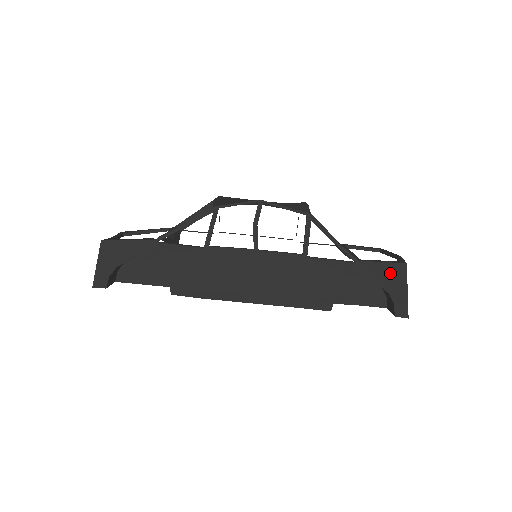
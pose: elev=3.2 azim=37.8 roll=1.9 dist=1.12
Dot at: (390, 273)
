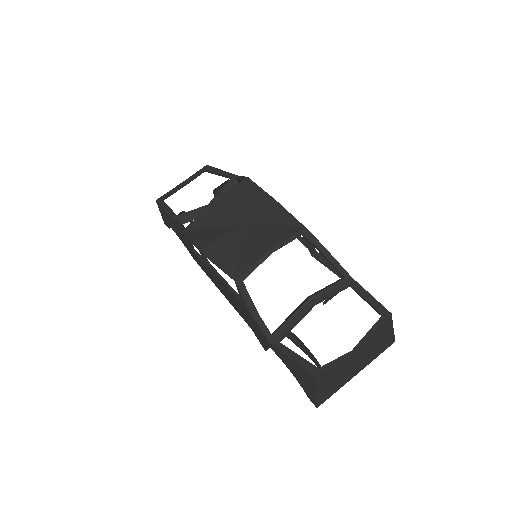
Dot at: (299, 371)
